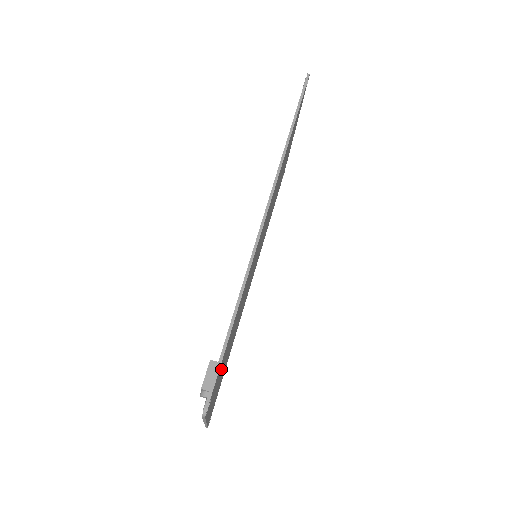
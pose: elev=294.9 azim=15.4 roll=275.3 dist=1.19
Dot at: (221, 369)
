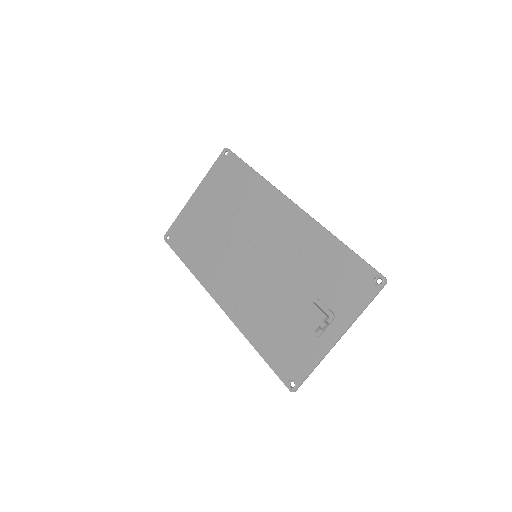
Dot at: (340, 288)
